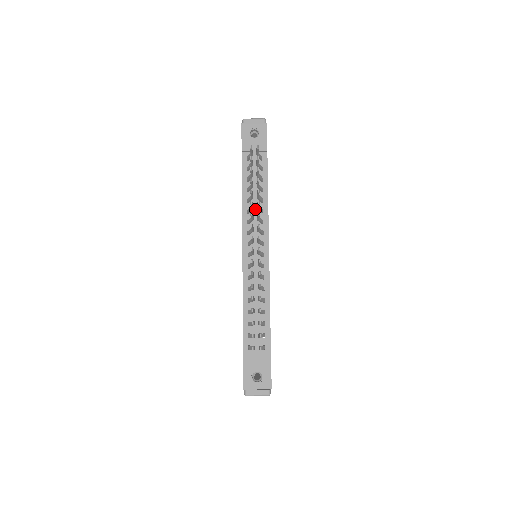
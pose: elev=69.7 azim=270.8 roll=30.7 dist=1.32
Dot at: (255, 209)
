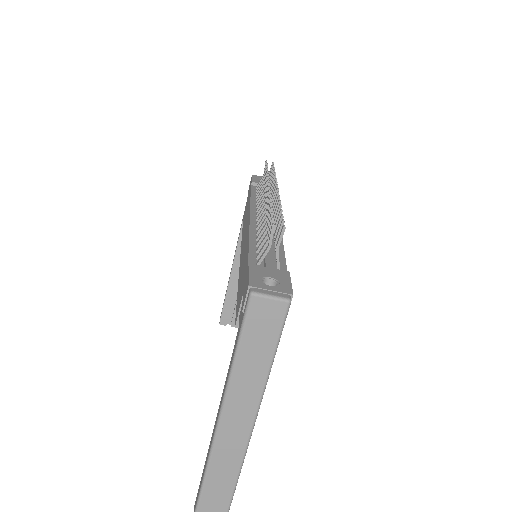
Dot at: occluded
